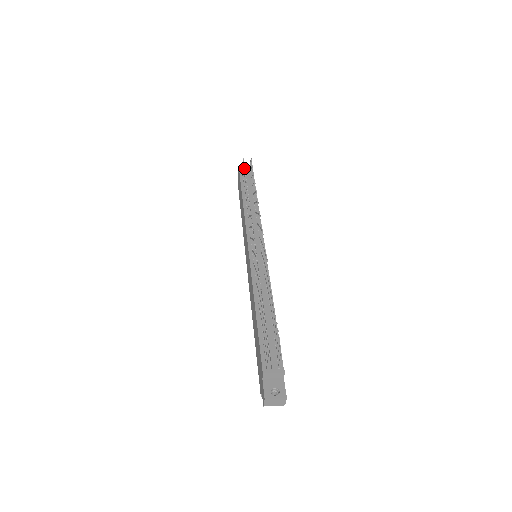
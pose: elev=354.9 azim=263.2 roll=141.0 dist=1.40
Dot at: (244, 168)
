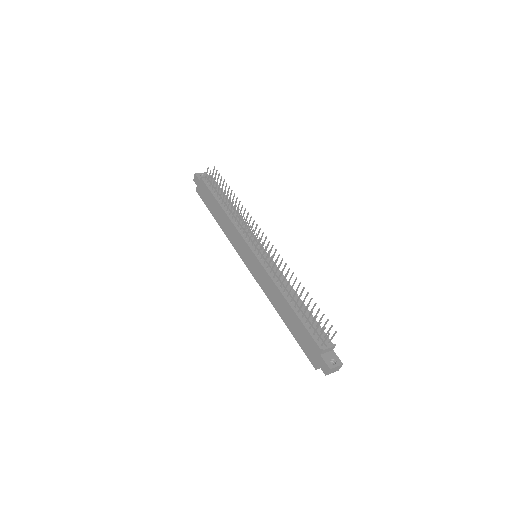
Dot at: (215, 177)
